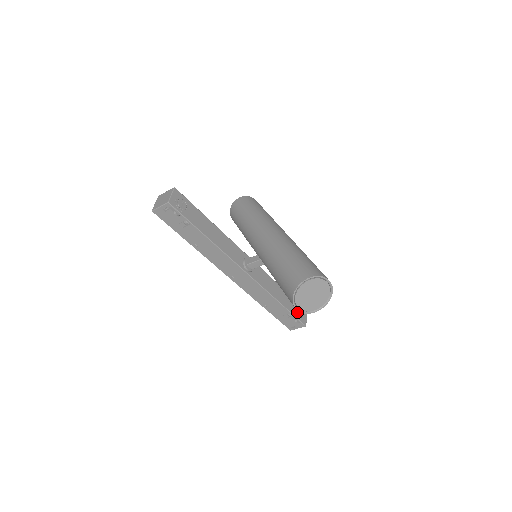
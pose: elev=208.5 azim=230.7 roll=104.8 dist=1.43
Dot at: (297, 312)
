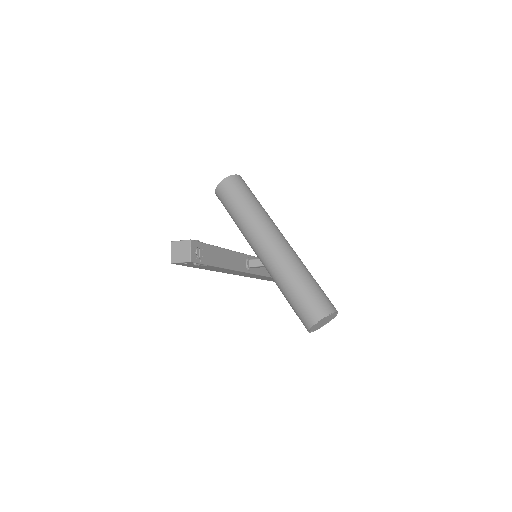
Dot at: occluded
